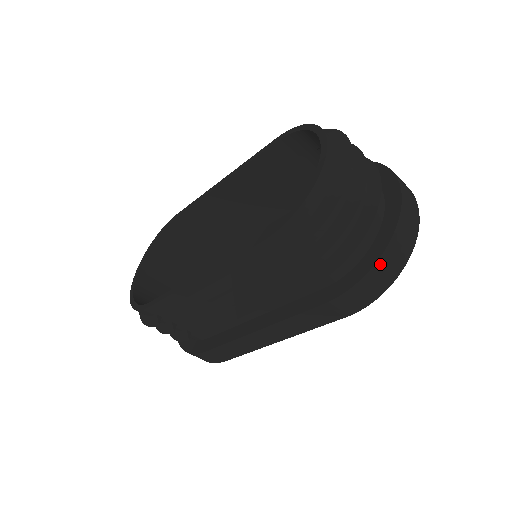
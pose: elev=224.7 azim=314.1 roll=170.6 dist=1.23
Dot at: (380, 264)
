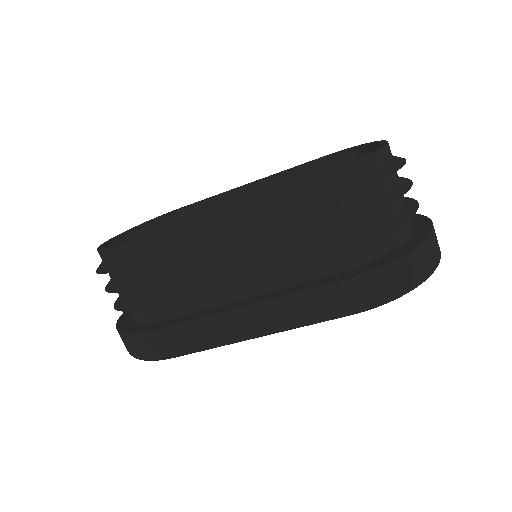
Dot at: (408, 258)
